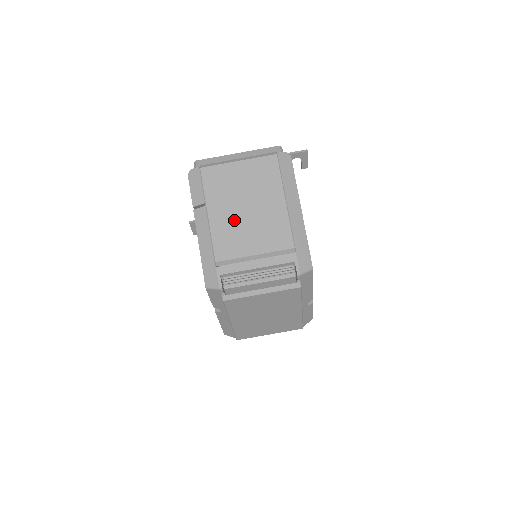
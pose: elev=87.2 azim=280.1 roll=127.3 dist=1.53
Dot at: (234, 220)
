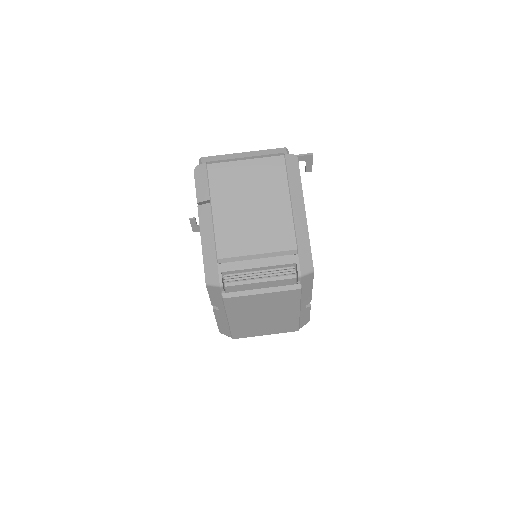
Dot at: (238, 218)
